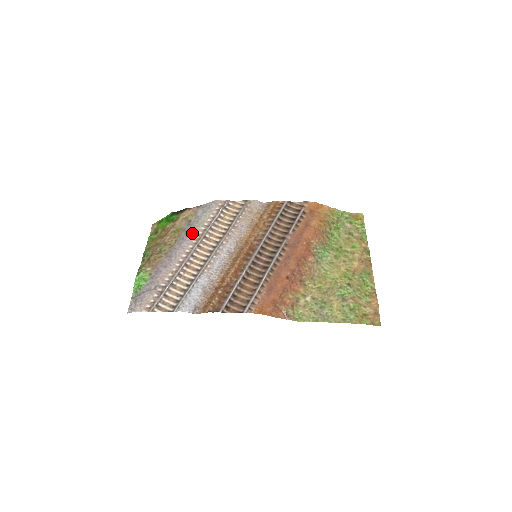
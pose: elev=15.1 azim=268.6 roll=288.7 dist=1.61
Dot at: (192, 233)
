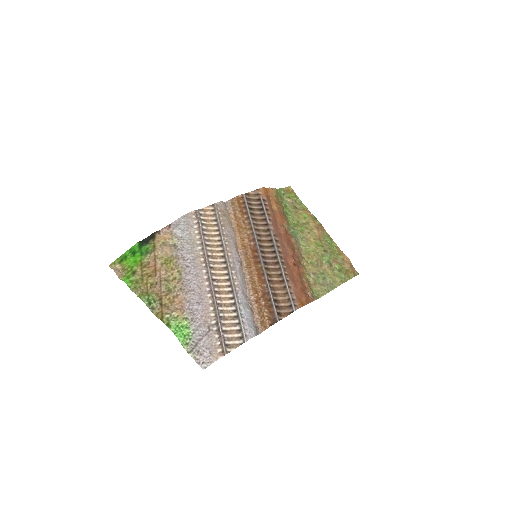
Dot at: (194, 257)
